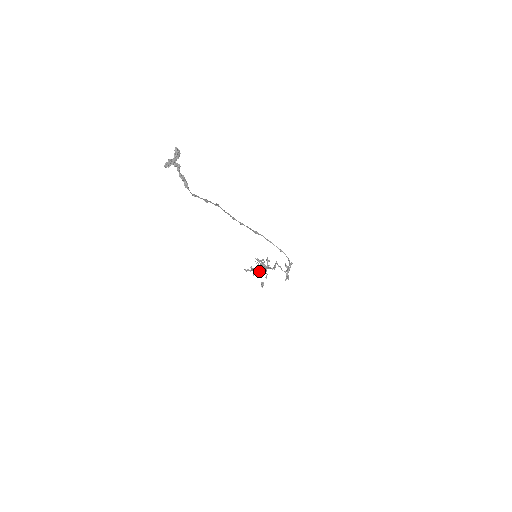
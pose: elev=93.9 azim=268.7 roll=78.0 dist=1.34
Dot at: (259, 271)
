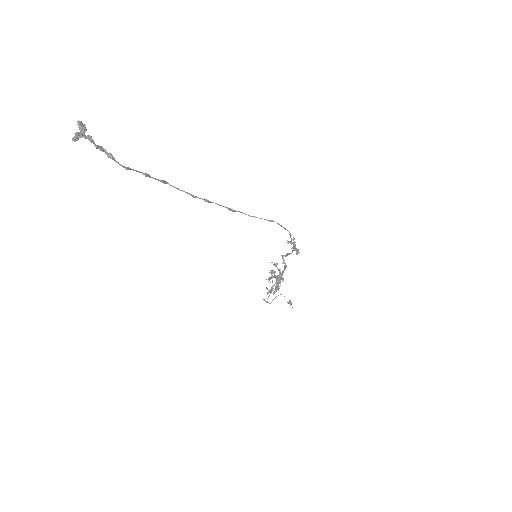
Dot at: (276, 285)
